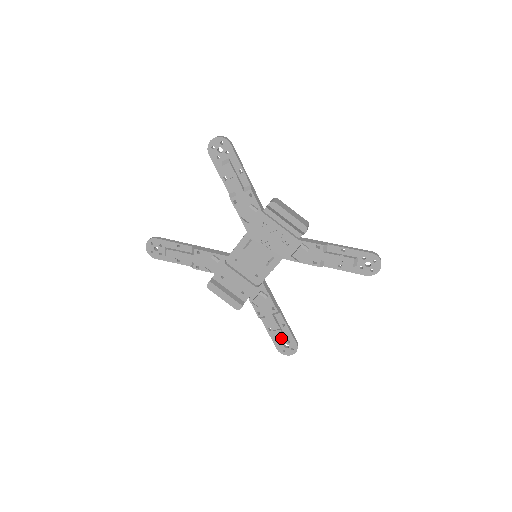
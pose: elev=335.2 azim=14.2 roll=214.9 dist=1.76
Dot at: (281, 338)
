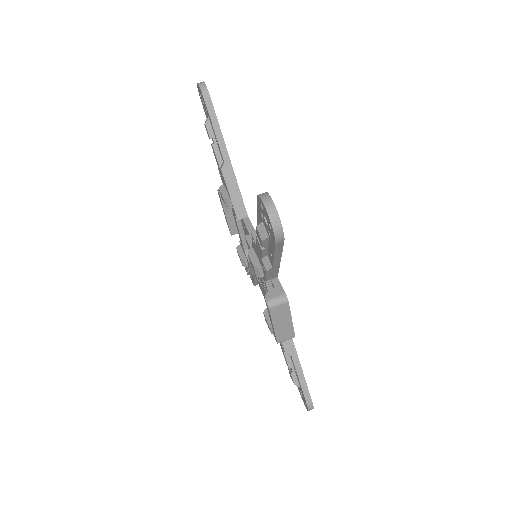
Dot at: occluded
